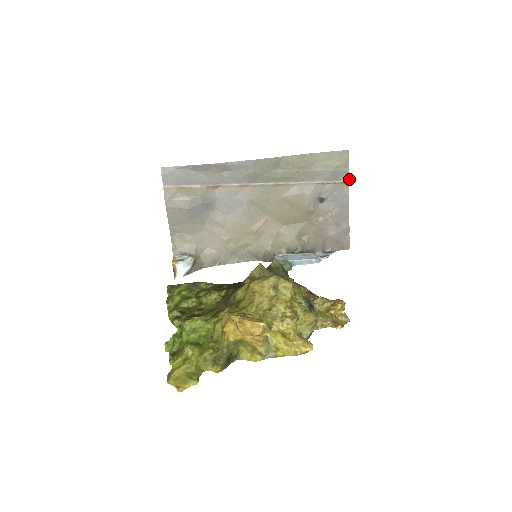
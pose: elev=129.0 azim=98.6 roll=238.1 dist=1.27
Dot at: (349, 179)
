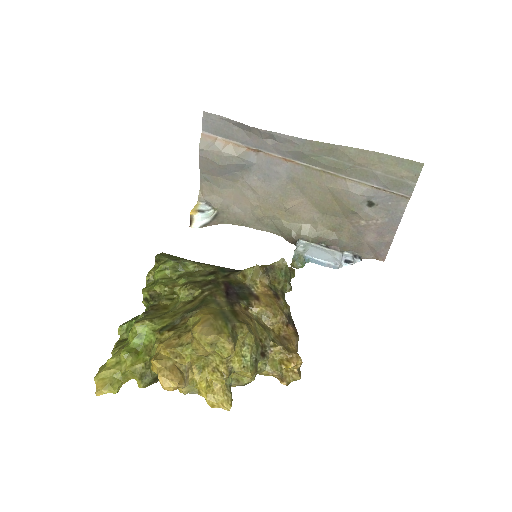
Dot at: (411, 195)
